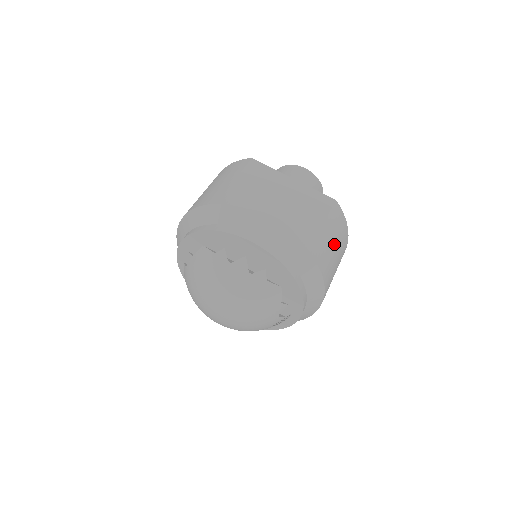
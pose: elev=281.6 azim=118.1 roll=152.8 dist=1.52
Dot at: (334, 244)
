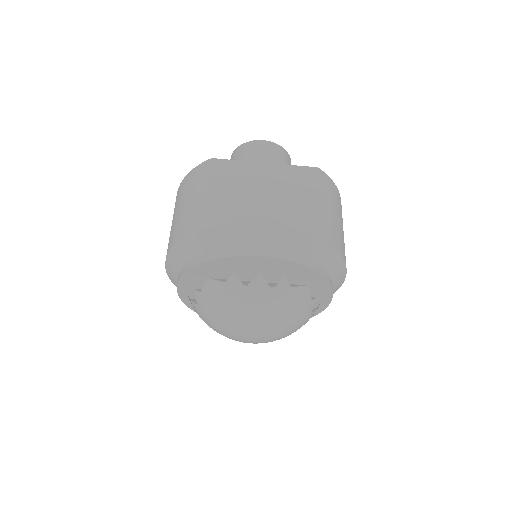
Dot at: (336, 215)
